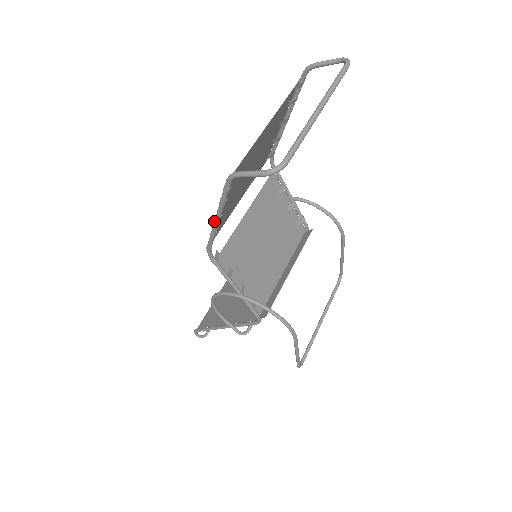
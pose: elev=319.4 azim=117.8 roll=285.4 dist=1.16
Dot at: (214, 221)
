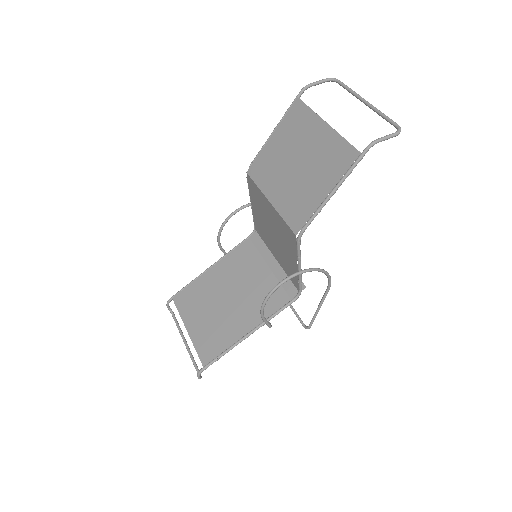
Dot at: (331, 194)
